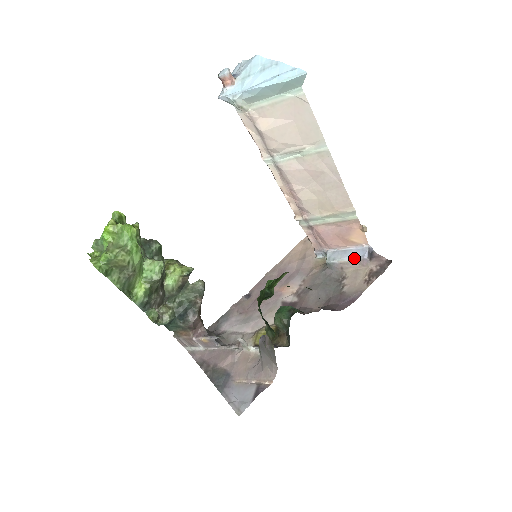
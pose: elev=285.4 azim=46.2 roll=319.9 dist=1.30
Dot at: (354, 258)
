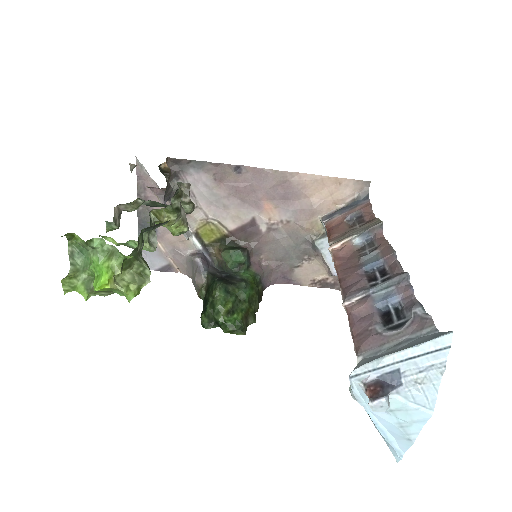
Dot at: (331, 266)
